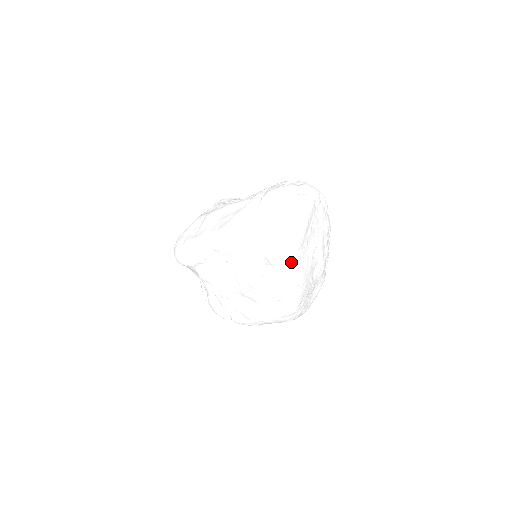
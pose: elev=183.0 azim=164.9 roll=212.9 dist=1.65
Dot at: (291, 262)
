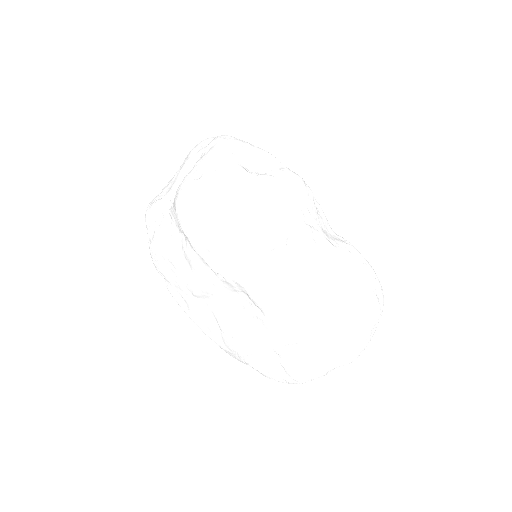
Dot at: (302, 383)
